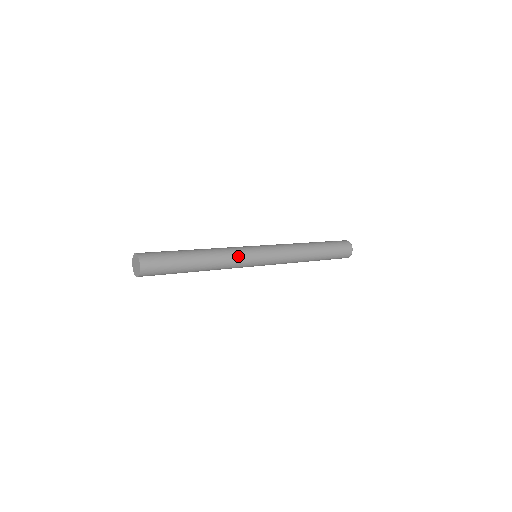
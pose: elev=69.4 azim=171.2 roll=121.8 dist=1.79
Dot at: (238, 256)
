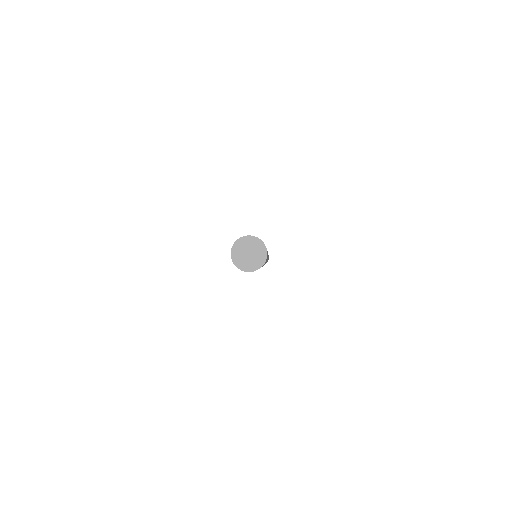
Dot at: occluded
